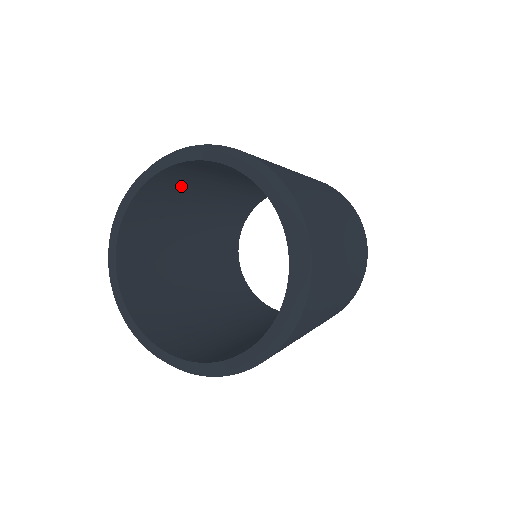
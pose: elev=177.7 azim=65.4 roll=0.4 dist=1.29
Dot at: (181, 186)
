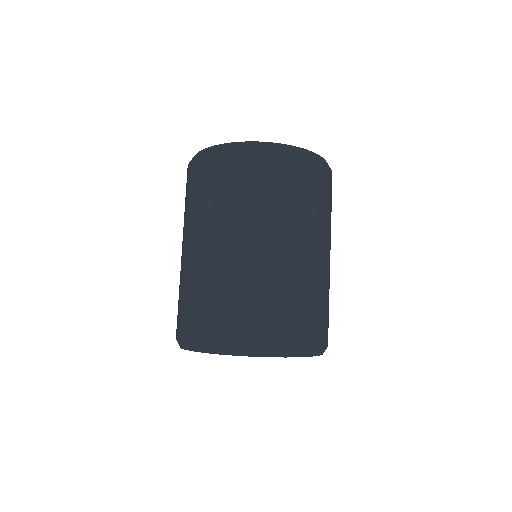
Dot at: occluded
